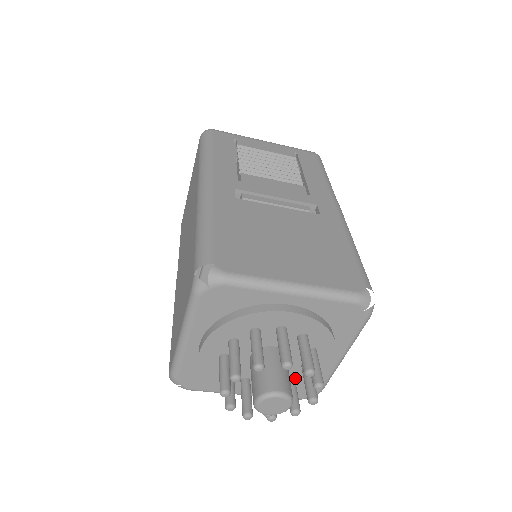
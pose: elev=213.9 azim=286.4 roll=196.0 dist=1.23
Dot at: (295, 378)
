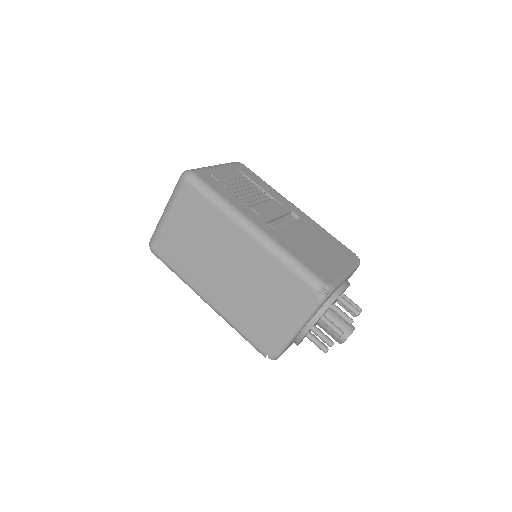
Dot at: occluded
